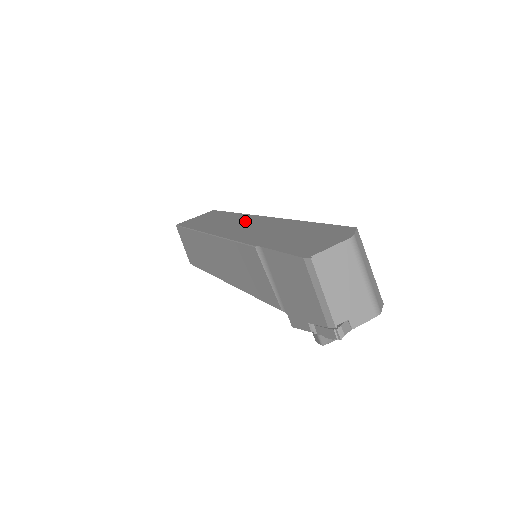
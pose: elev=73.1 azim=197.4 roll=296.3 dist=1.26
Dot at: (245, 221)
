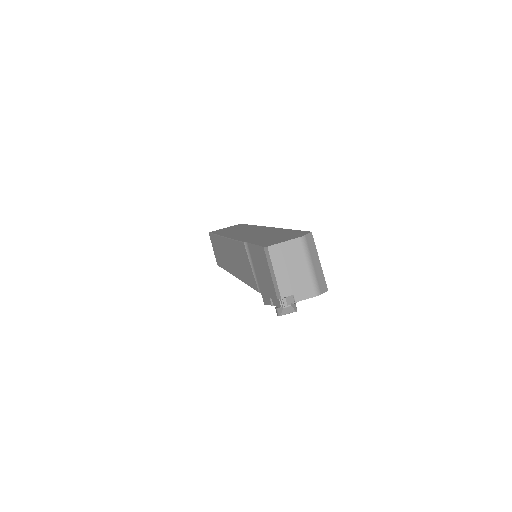
Dot at: (253, 229)
